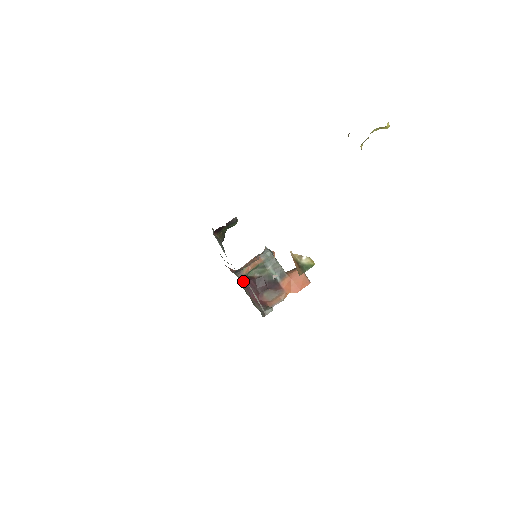
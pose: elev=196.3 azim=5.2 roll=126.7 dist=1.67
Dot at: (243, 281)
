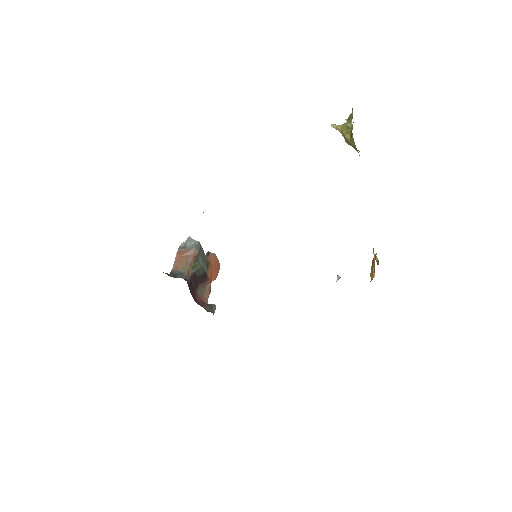
Dot at: (188, 284)
